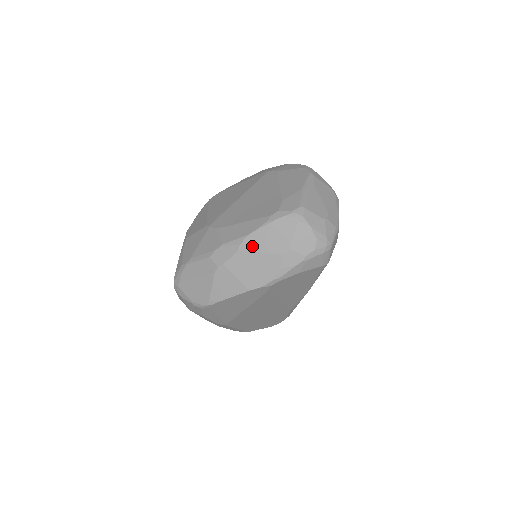
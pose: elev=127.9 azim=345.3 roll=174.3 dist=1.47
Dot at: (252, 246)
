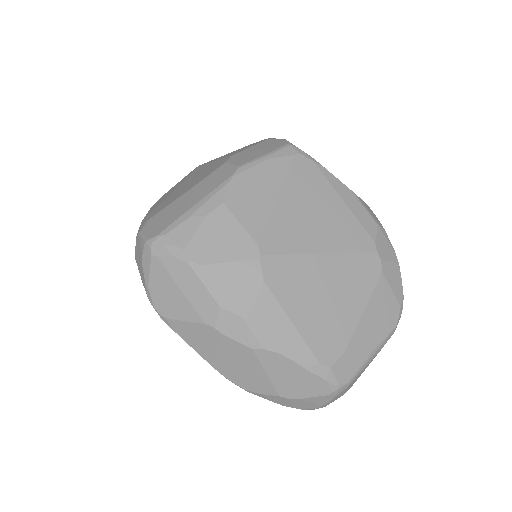
Dot at: (268, 362)
